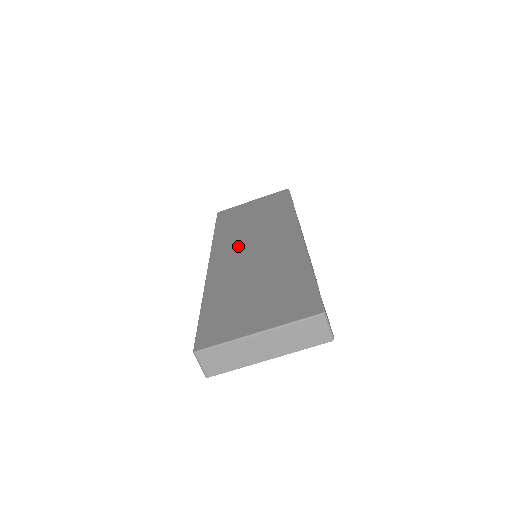
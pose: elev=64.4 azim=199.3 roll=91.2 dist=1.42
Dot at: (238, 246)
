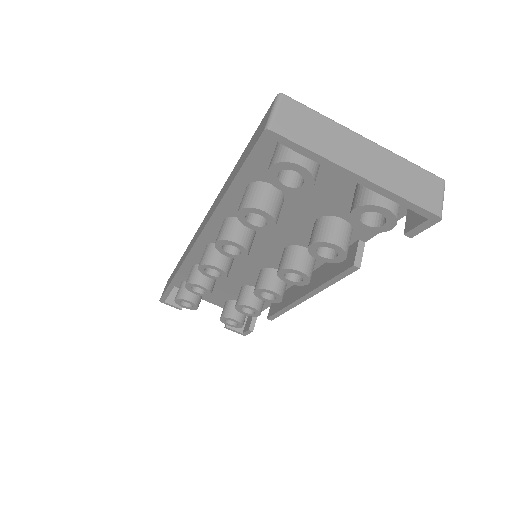
Dot at: occluded
